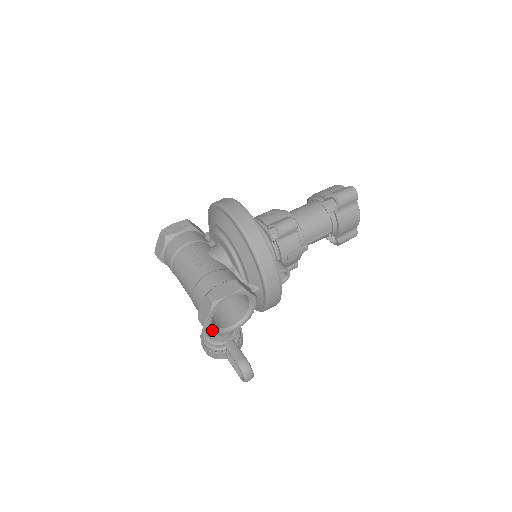
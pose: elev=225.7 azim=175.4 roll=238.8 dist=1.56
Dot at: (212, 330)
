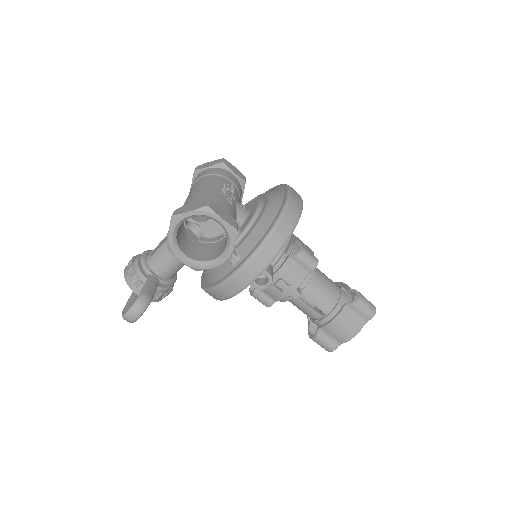
Dot at: (172, 230)
